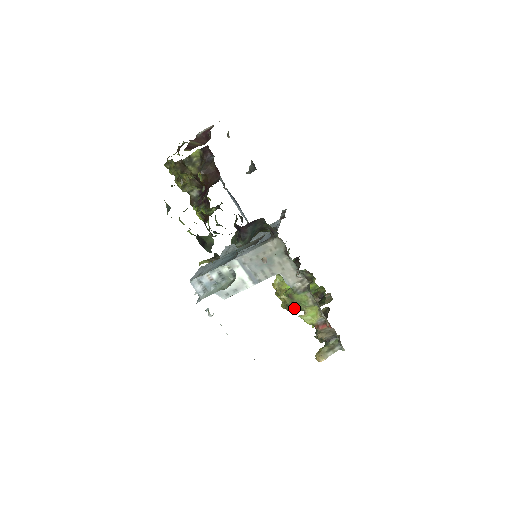
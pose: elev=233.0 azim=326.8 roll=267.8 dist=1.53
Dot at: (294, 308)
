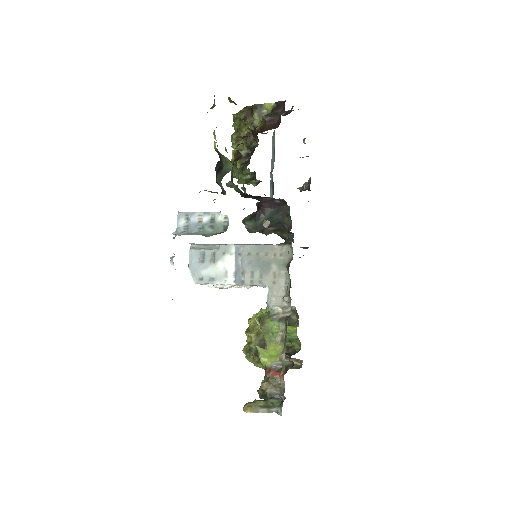
Dot at: (255, 355)
